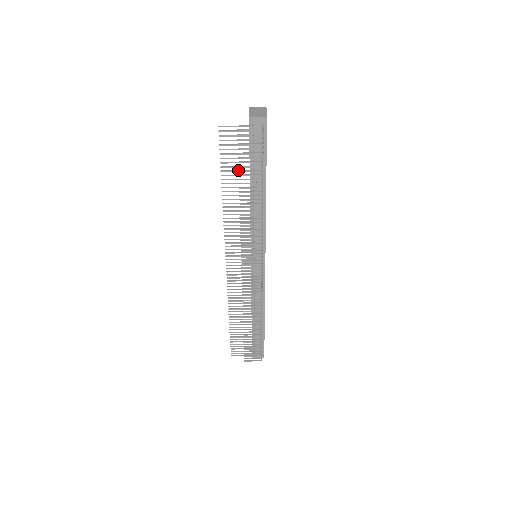
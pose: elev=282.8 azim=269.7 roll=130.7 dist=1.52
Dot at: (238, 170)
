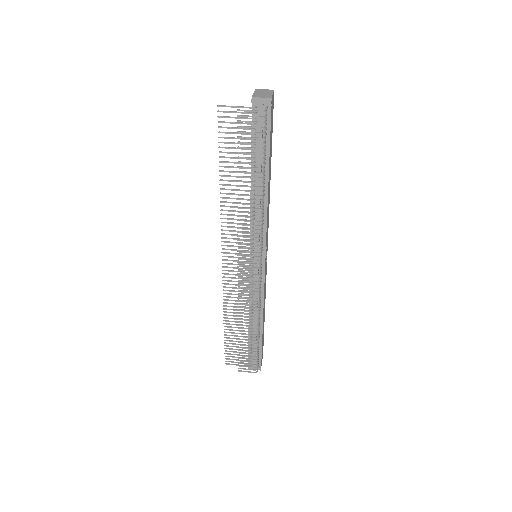
Dot at: occluded
